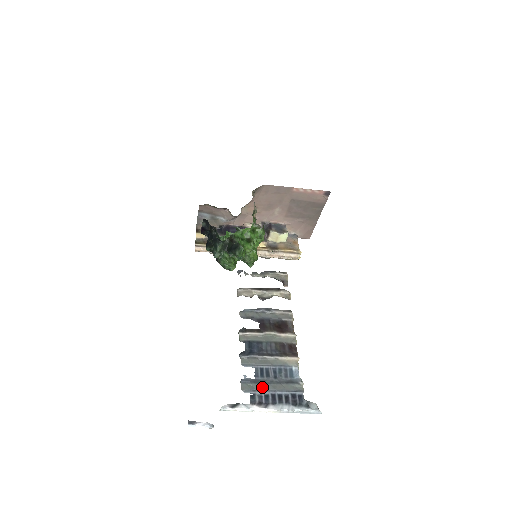
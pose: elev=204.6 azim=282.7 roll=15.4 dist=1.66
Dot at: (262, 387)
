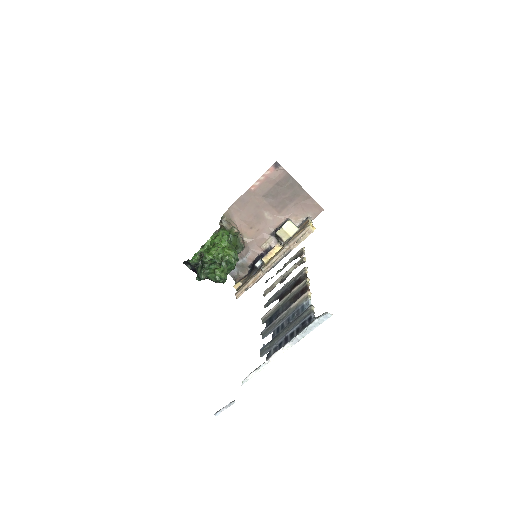
Dot at: (276, 340)
